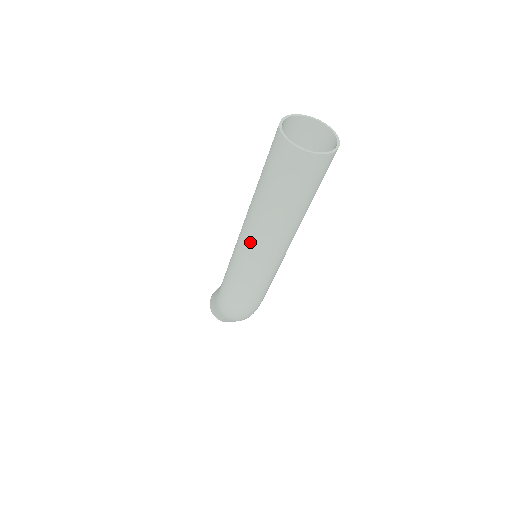
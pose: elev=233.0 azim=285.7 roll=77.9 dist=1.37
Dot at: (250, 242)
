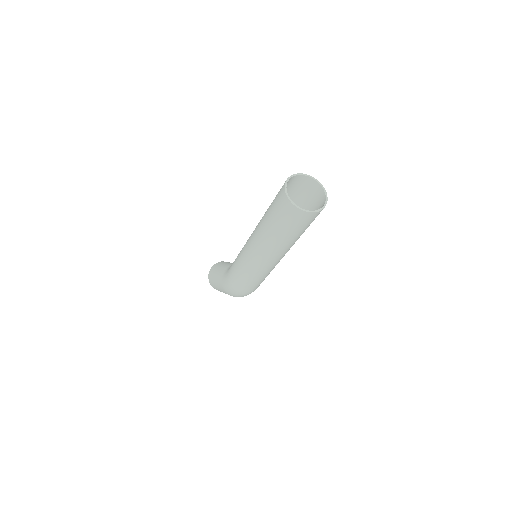
Dot at: (259, 257)
